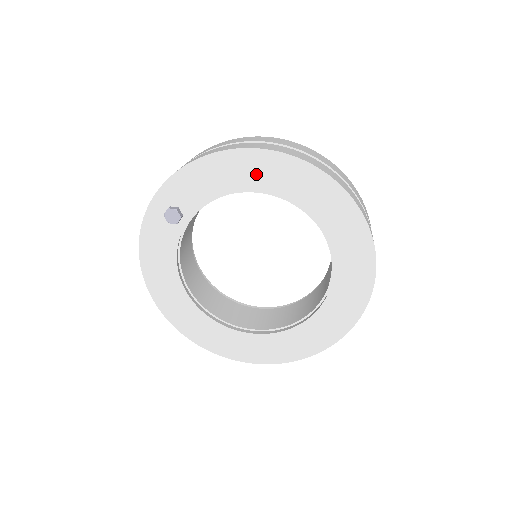
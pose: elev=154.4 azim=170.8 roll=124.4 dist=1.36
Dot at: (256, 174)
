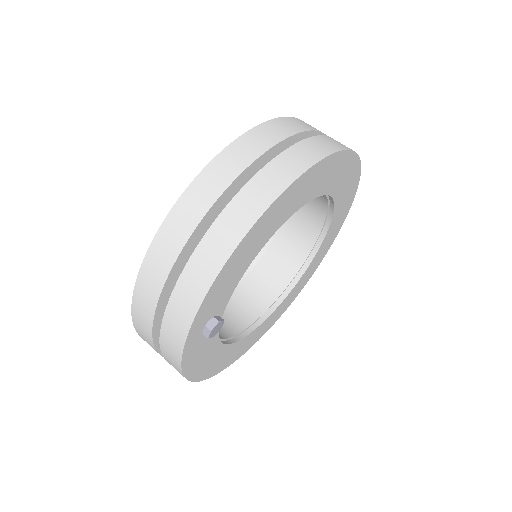
Dot at: (276, 218)
